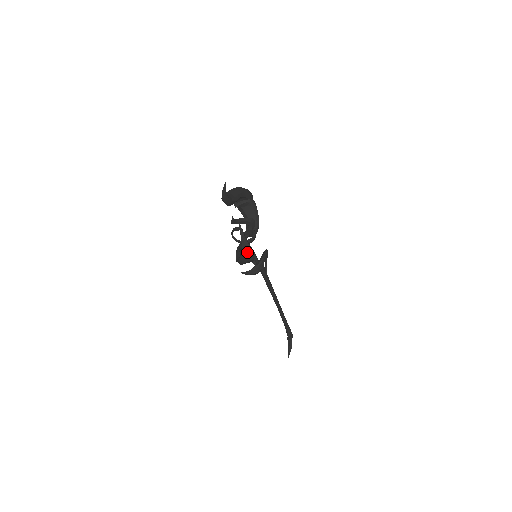
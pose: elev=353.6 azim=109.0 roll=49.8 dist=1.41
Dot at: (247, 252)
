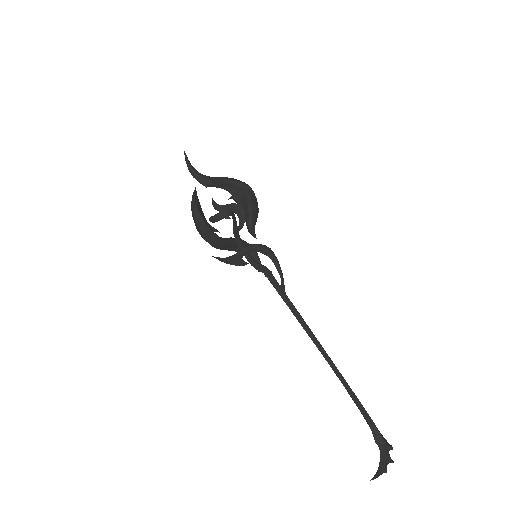
Dot at: (195, 213)
